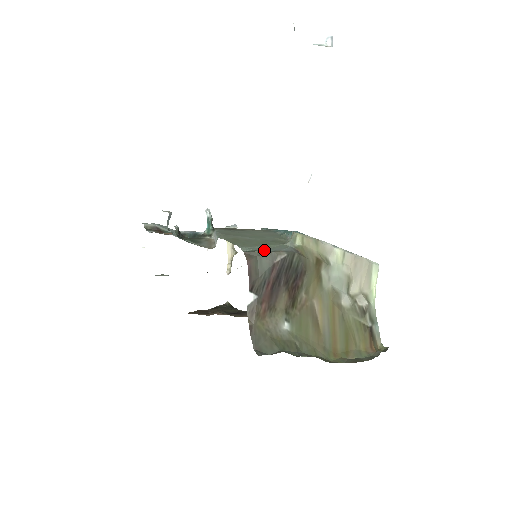
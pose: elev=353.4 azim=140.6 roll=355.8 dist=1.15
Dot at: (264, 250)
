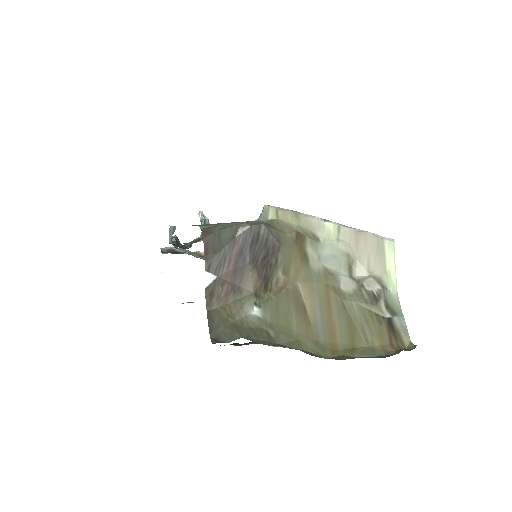
Dot at: (225, 225)
